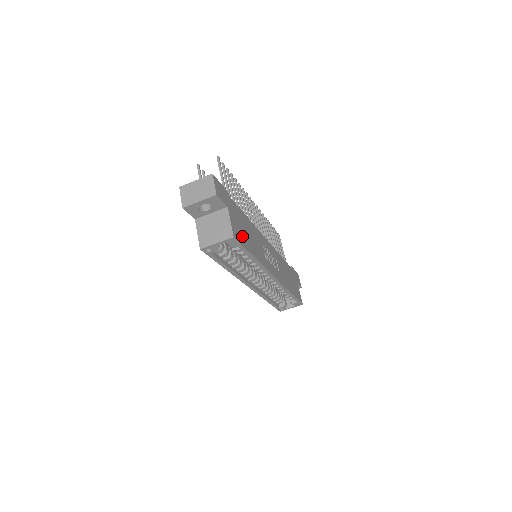
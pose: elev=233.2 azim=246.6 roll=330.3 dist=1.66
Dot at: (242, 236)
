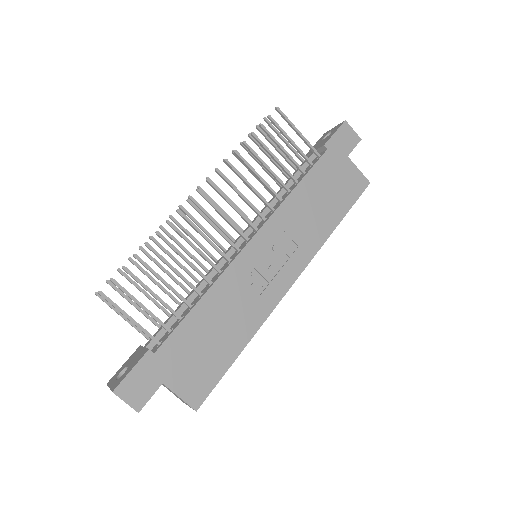
Dot at: (207, 369)
